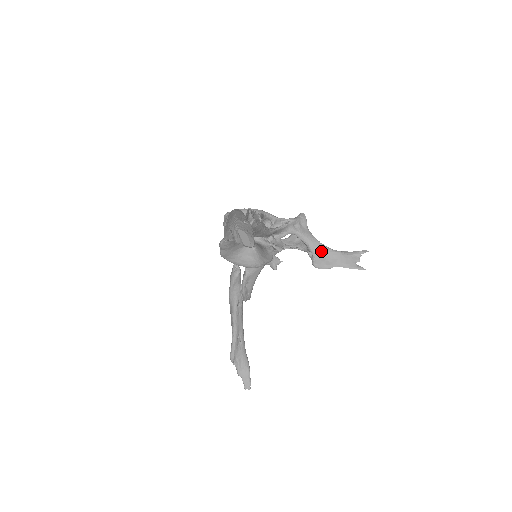
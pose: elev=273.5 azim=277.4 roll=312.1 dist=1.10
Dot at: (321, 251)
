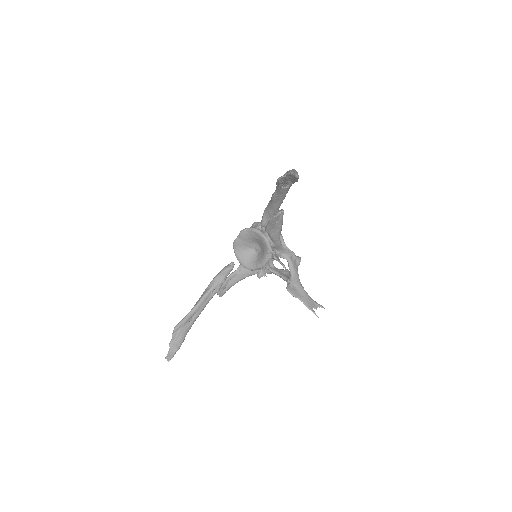
Dot at: (297, 284)
